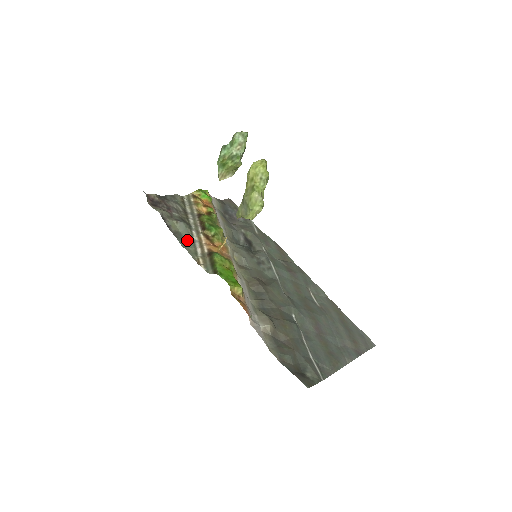
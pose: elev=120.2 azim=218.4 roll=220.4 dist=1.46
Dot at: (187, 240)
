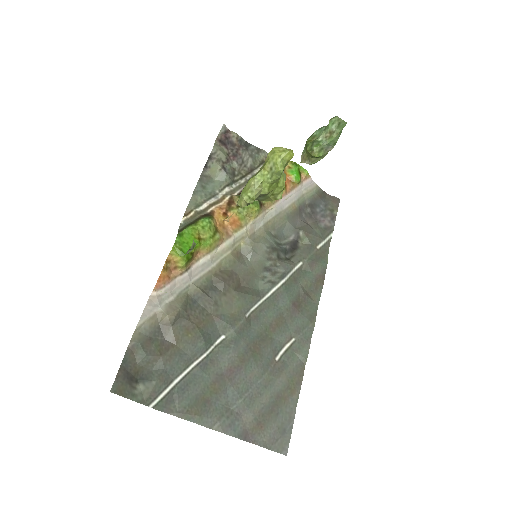
Dot at: (209, 190)
